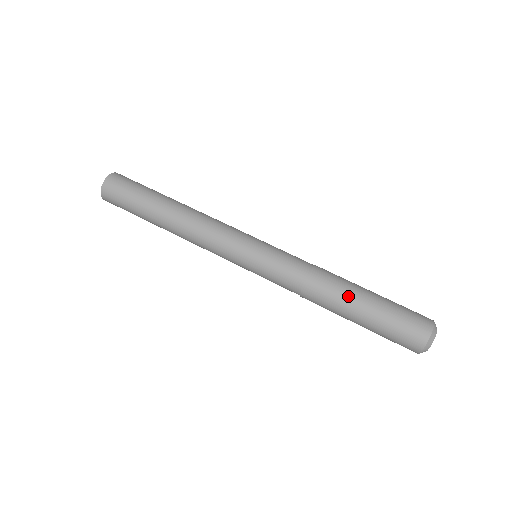
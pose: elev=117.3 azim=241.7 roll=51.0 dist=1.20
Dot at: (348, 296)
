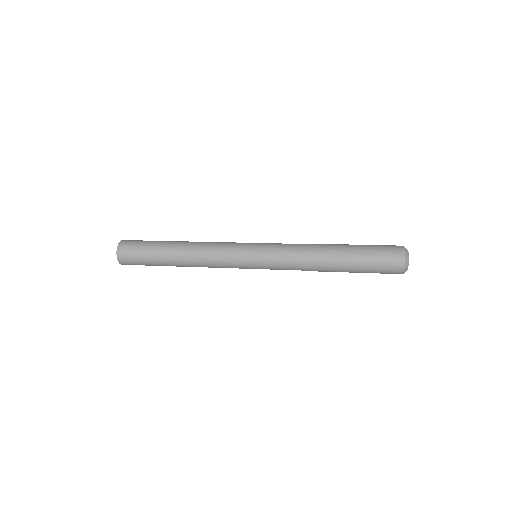
Dot at: (336, 255)
